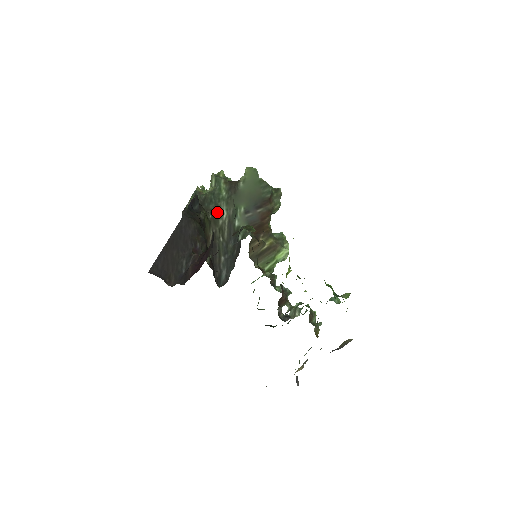
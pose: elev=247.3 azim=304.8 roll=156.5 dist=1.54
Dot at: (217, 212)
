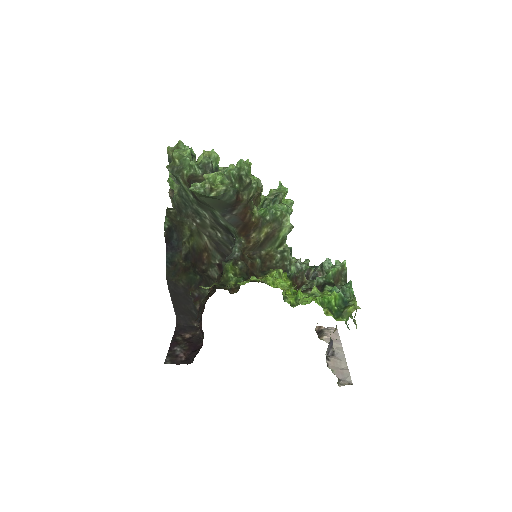
Dot at: (198, 215)
